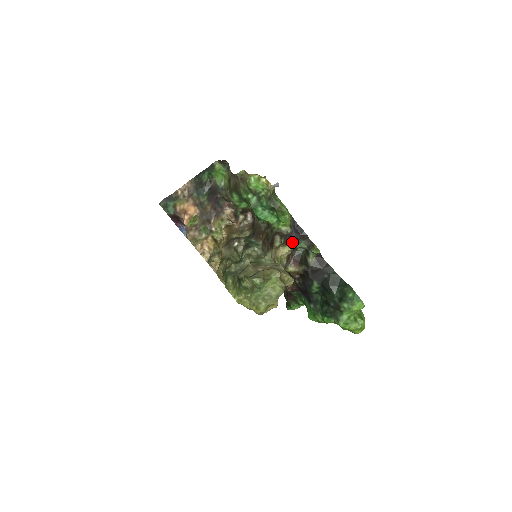
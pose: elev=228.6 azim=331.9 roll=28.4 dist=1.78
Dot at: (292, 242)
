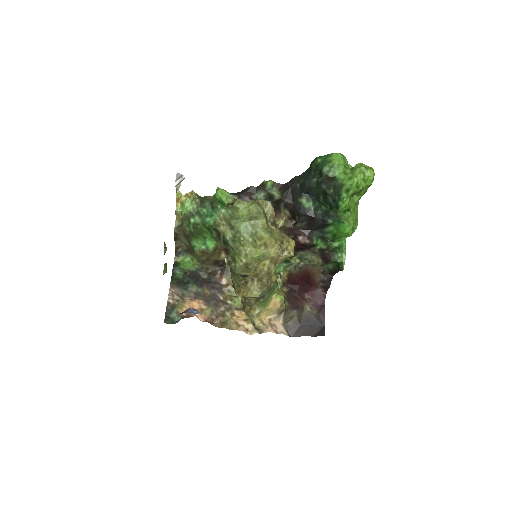
Dot at: occluded
